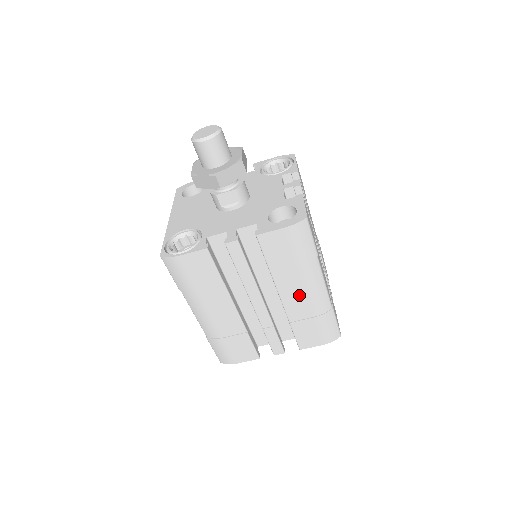
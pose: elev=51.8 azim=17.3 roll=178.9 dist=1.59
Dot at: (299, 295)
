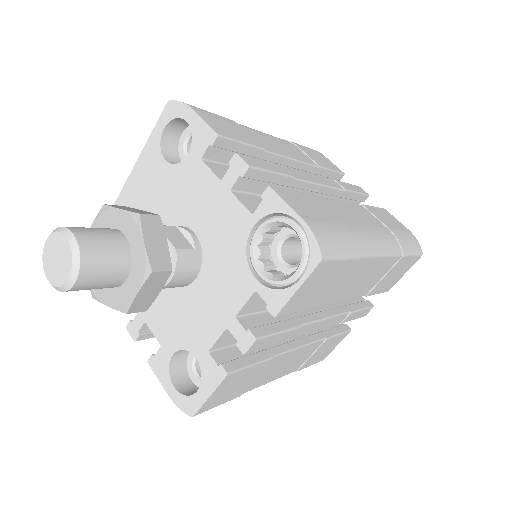
Dot at: occluded
